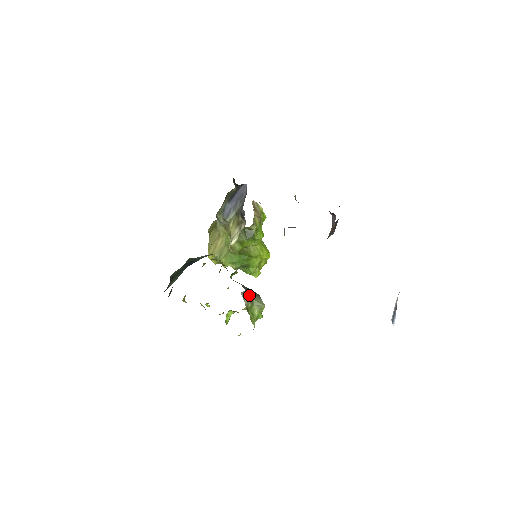
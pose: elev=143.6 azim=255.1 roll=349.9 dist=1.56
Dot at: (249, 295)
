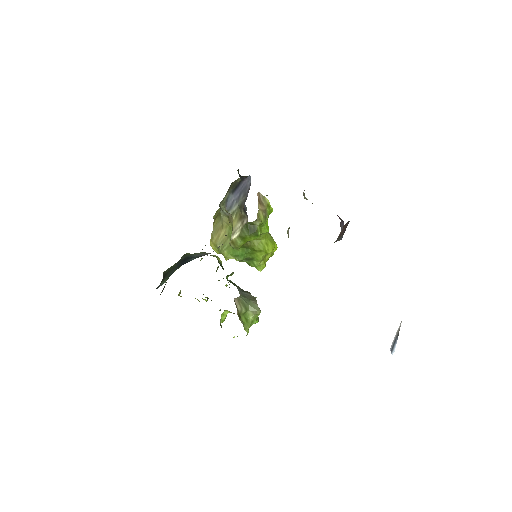
Dot at: (244, 300)
